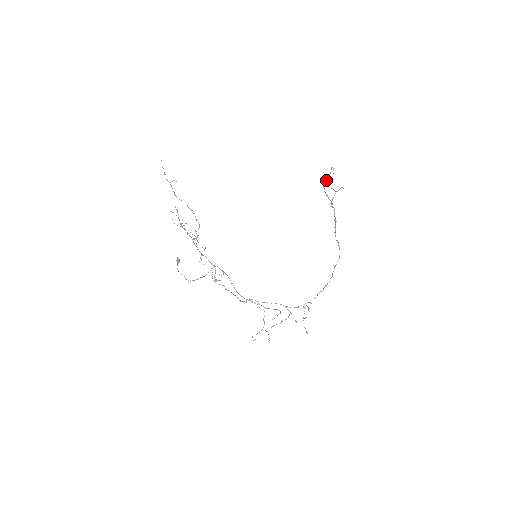
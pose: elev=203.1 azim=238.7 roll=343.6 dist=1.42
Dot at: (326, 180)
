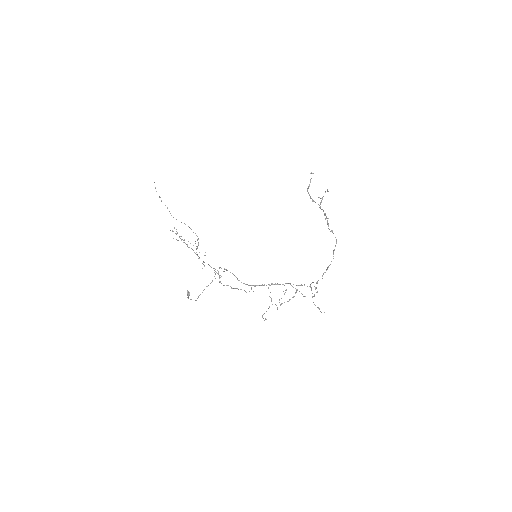
Dot at: (309, 186)
